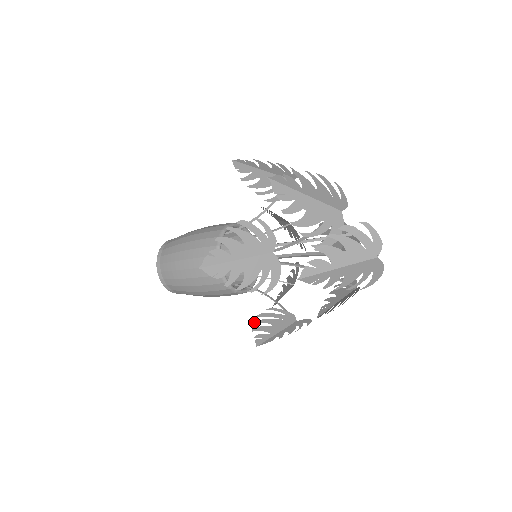
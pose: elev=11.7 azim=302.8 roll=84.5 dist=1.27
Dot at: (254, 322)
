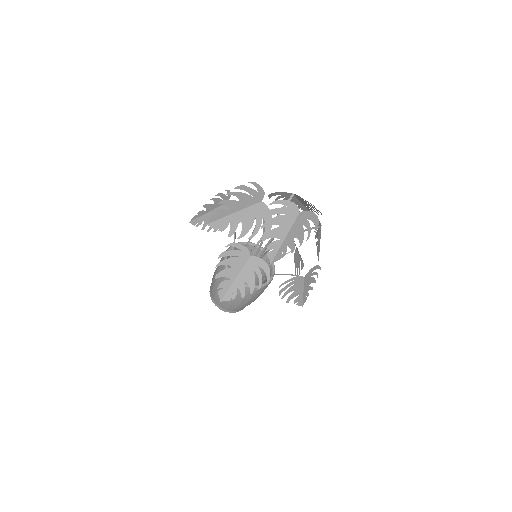
Dot at: (282, 298)
